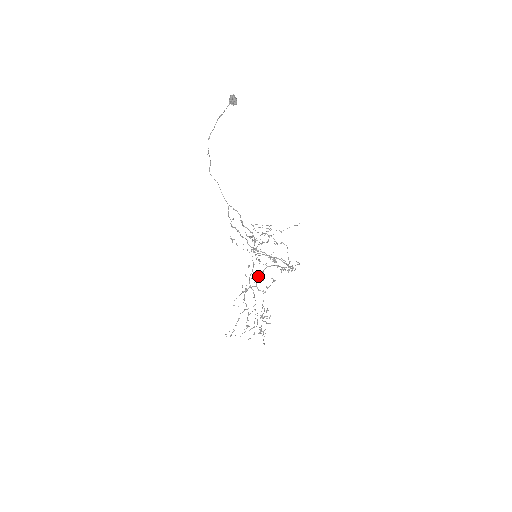
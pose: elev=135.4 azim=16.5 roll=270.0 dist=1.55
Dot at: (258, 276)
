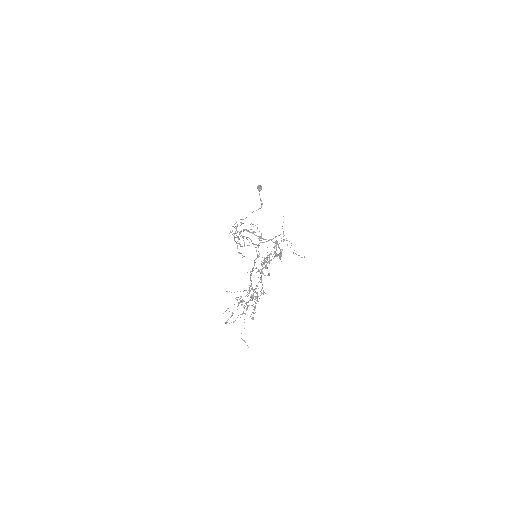
Dot at: occluded
